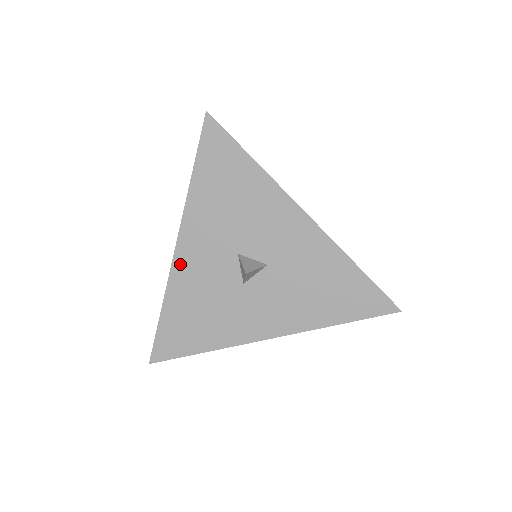
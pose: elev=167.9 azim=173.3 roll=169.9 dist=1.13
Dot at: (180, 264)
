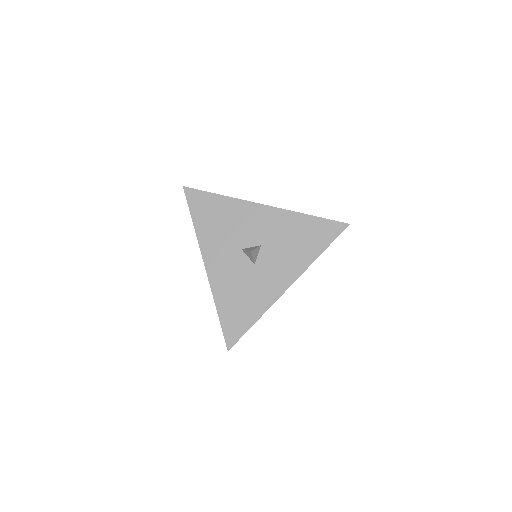
Dot at: (213, 276)
